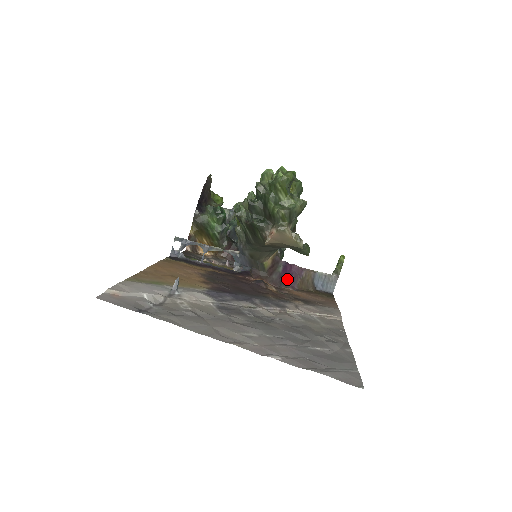
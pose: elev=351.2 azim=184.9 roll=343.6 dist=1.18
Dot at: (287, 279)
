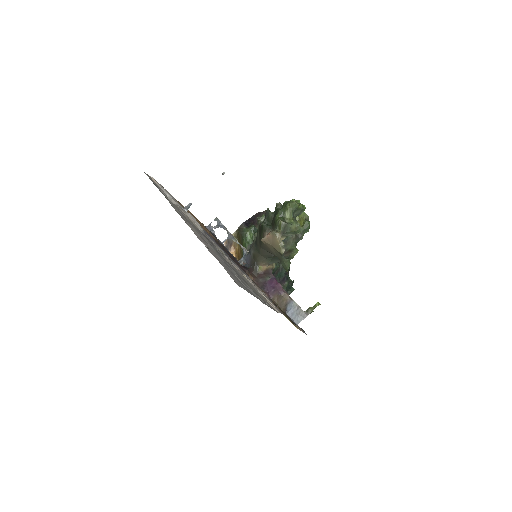
Dot at: (269, 288)
